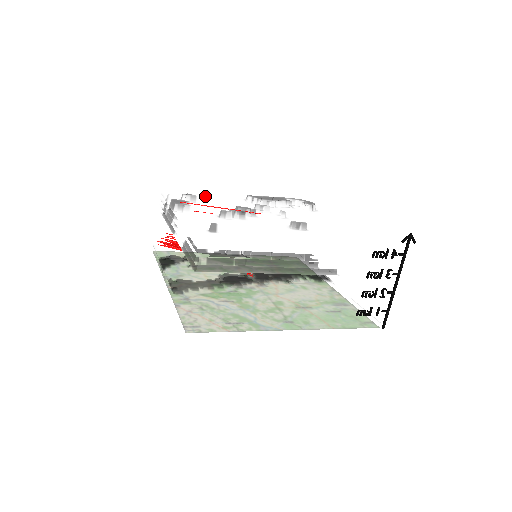
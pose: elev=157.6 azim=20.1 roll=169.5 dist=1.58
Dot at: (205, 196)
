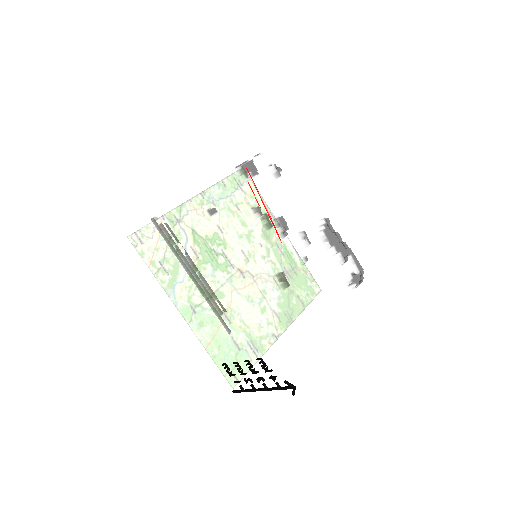
Dot at: (301, 182)
